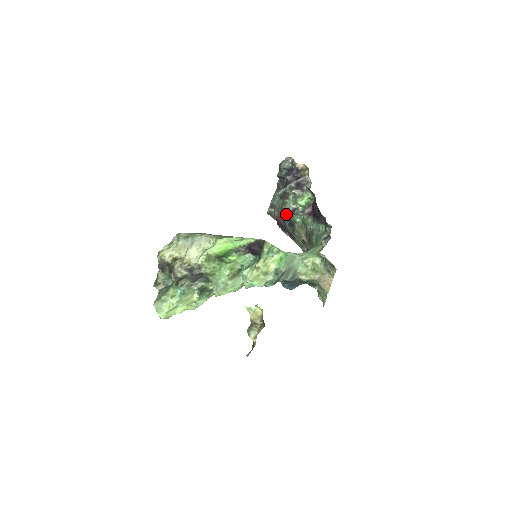
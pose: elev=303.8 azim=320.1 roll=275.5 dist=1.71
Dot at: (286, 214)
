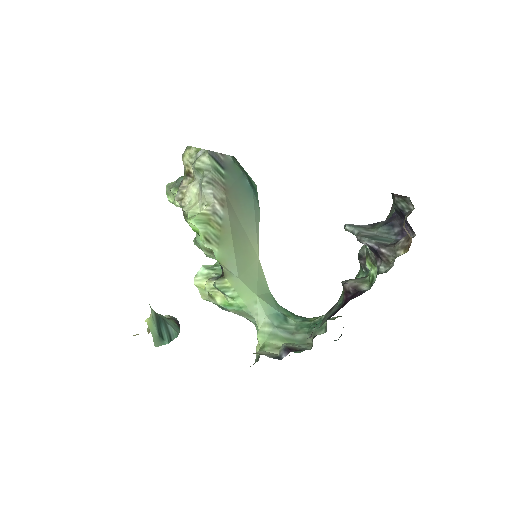
Dot at: occluded
